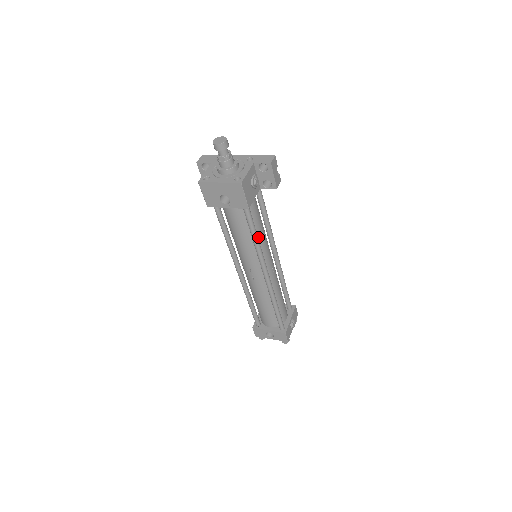
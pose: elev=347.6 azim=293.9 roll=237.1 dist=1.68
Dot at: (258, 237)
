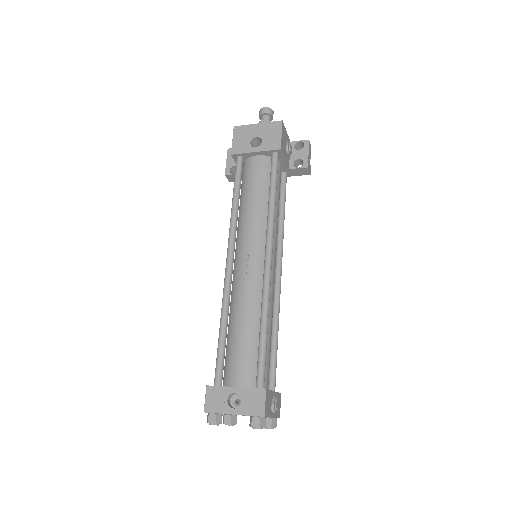
Dot at: occluded
